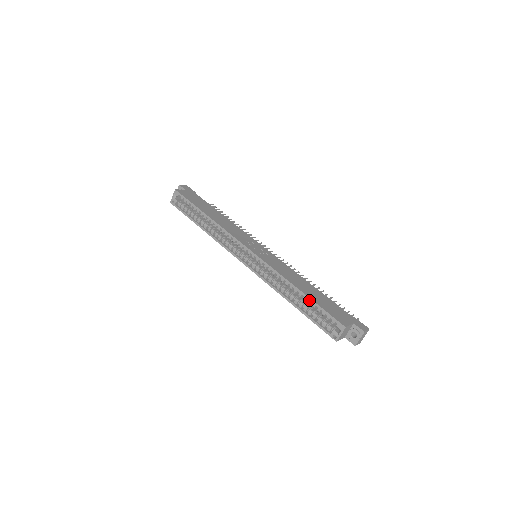
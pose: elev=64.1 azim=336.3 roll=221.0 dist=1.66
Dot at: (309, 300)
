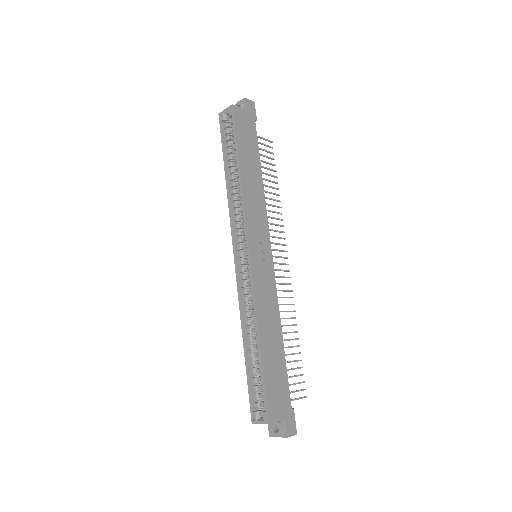
Dot at: (260, 362)
